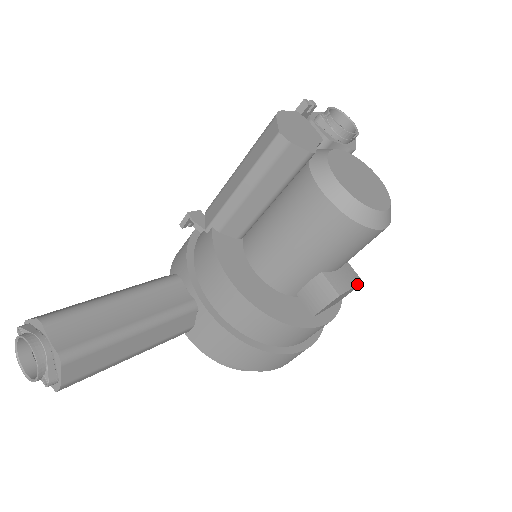
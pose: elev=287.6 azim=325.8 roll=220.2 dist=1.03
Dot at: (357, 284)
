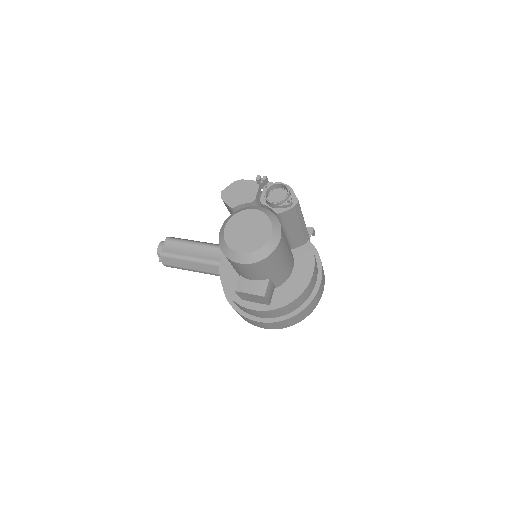
Dot at: (256, 294)
